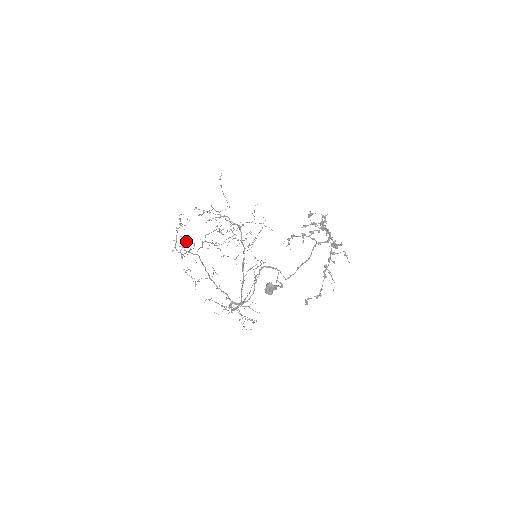
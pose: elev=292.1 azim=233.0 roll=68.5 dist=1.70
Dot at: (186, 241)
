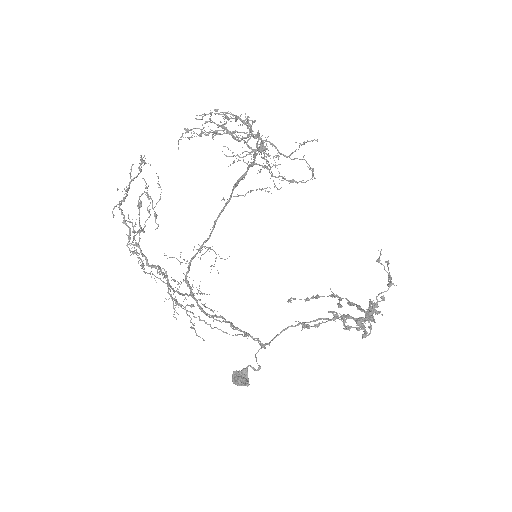
Dot at: (145, 187)
